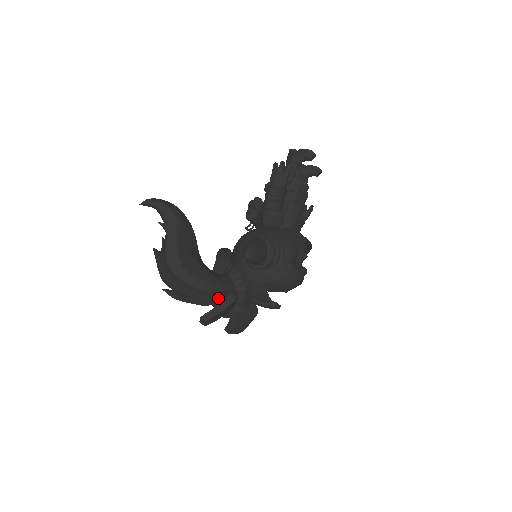
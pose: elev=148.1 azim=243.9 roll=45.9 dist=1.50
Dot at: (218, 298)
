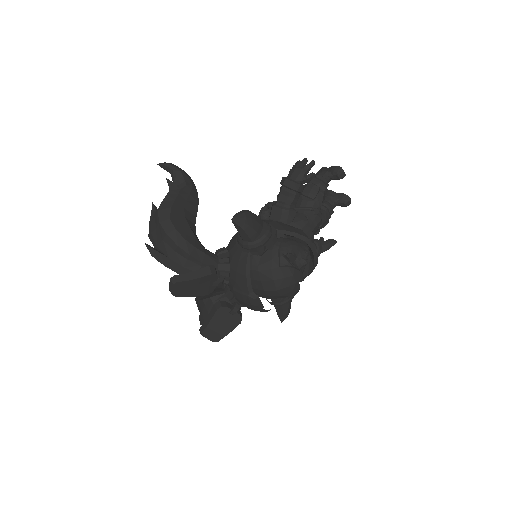
Dot at: occluded
